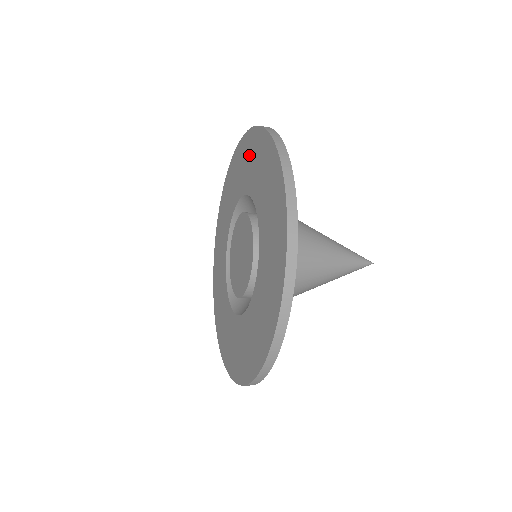
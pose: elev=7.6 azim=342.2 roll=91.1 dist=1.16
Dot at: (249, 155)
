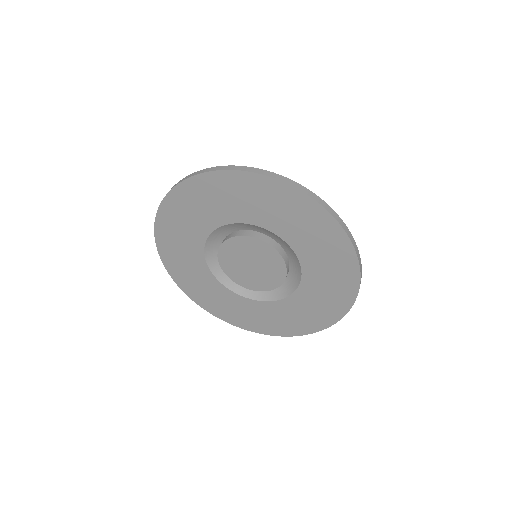
Dot at: (250, 195)
